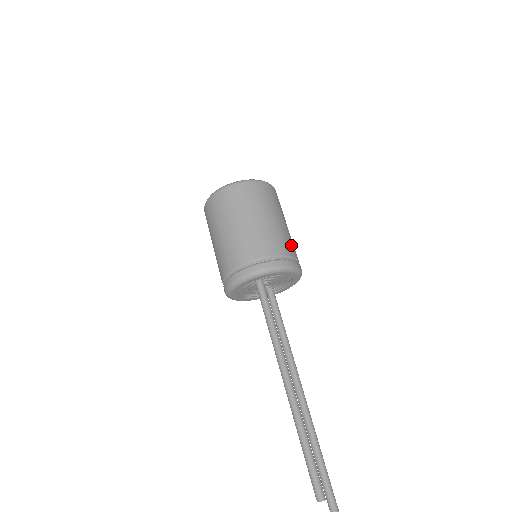
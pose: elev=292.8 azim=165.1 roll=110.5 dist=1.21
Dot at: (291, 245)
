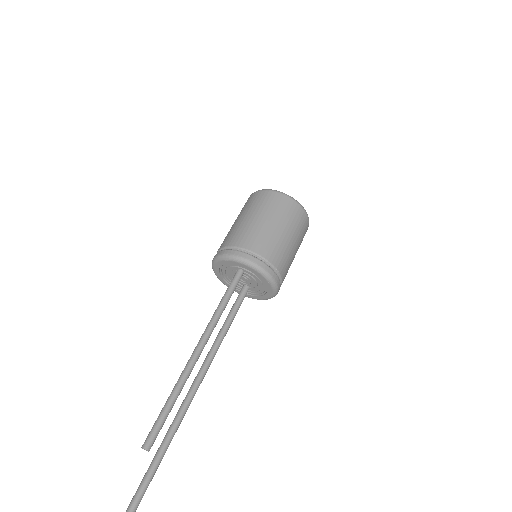
Dot at: (285, 265)
